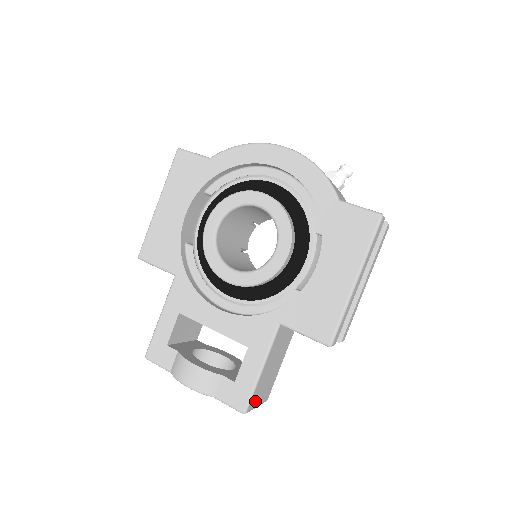
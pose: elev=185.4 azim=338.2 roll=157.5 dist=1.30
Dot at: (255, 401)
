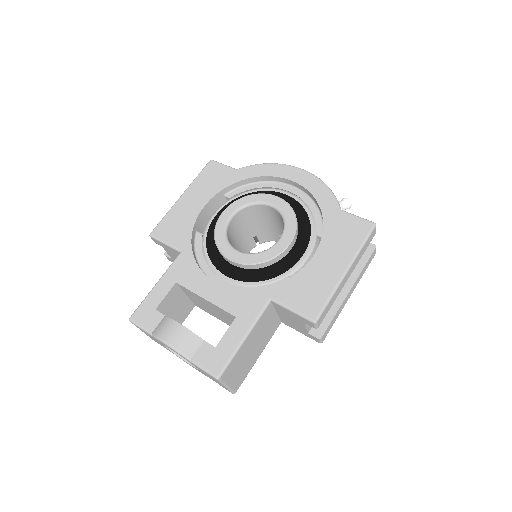
Dot at: (229, 375)
